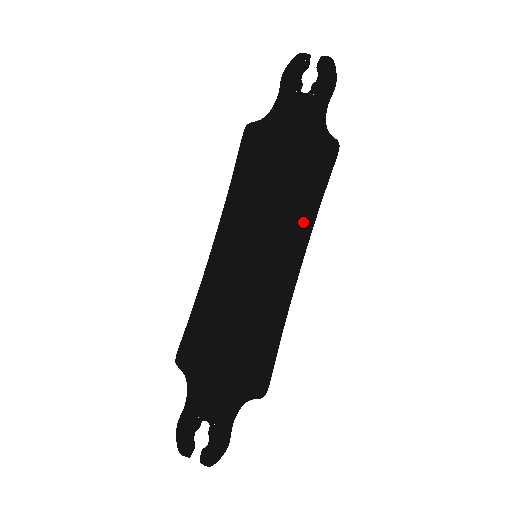
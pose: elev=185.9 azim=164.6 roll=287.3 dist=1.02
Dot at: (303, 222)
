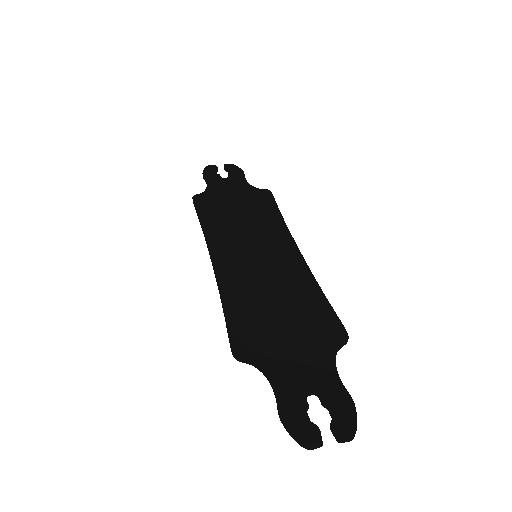
Dot at: (278, 227)
